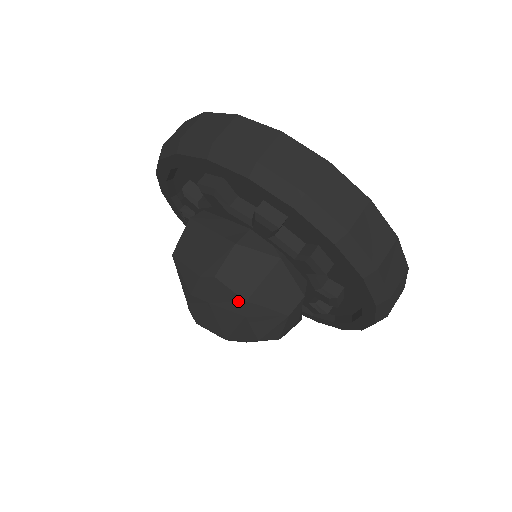
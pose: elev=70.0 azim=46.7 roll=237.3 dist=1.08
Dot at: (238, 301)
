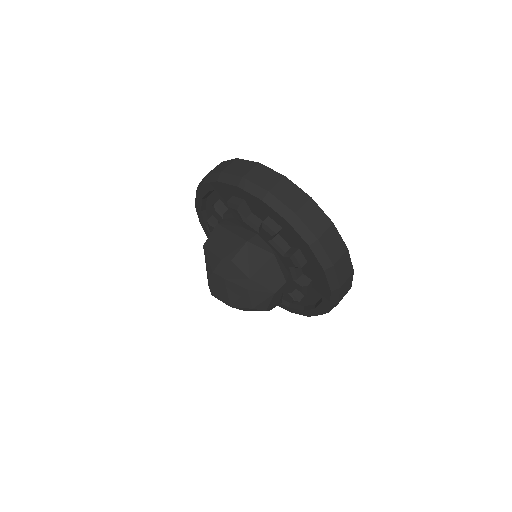
Dot at: (244, 278)
